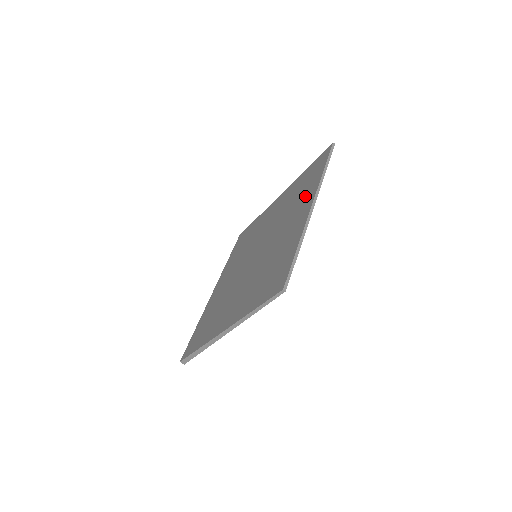
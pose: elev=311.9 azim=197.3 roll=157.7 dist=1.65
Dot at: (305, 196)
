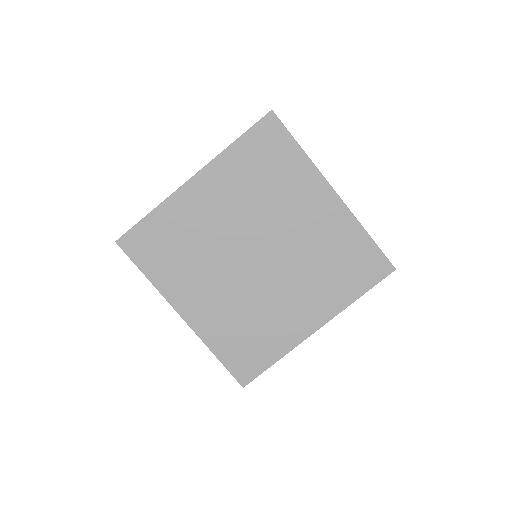
Dot at: (301, 182)
